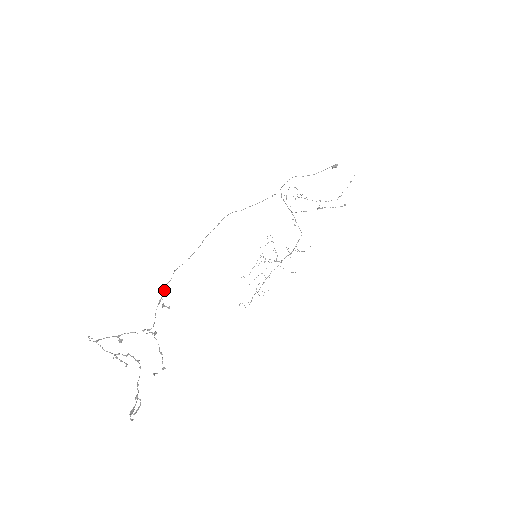
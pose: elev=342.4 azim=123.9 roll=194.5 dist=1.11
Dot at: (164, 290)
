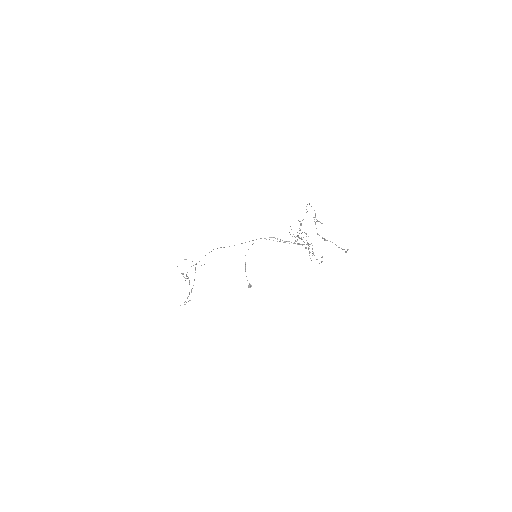
Dot at: occluded
